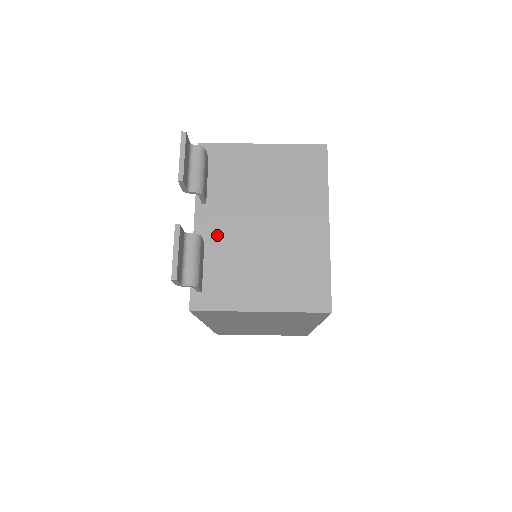
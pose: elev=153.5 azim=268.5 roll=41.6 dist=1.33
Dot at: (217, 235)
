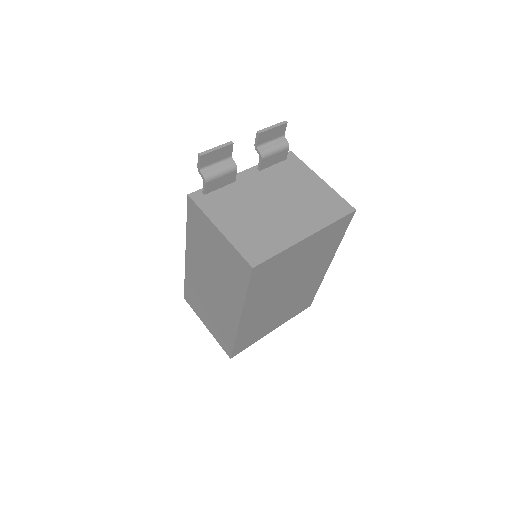
Dot at: (246, 185)
